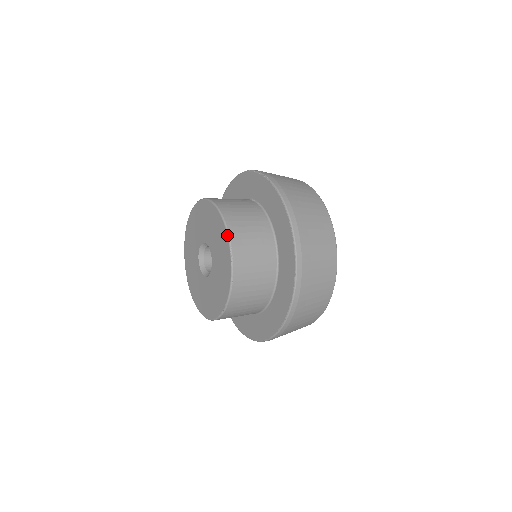
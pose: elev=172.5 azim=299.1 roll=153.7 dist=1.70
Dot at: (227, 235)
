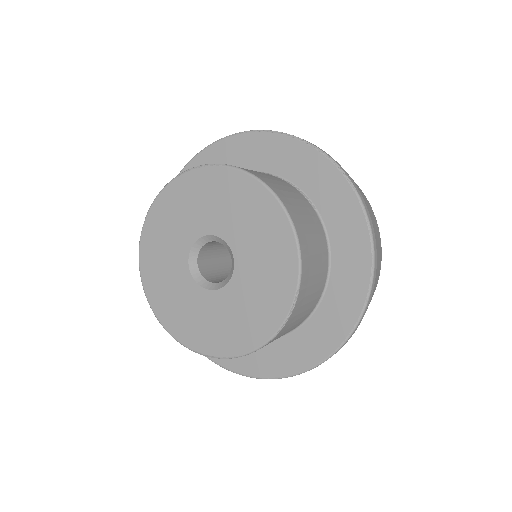
Dot at: (299, 271)
